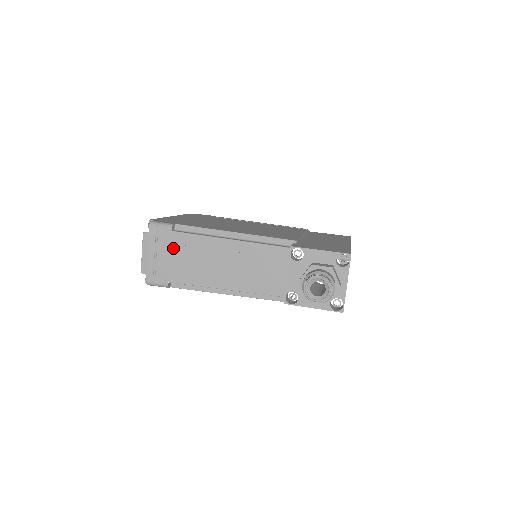
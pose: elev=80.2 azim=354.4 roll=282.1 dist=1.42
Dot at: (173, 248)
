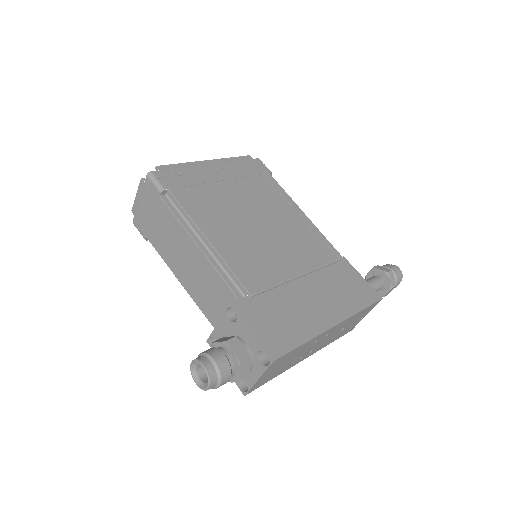
Dot at: (156, 212)
